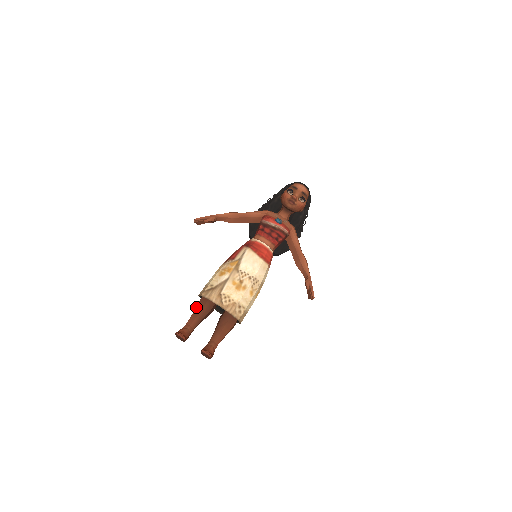
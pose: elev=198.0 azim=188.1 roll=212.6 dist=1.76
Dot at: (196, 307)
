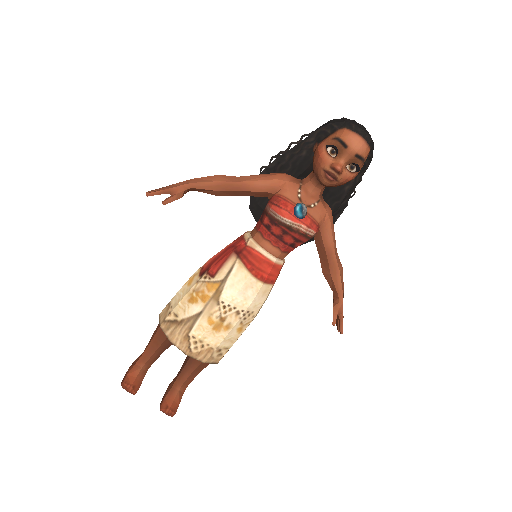
Dot at: (155, 335)
